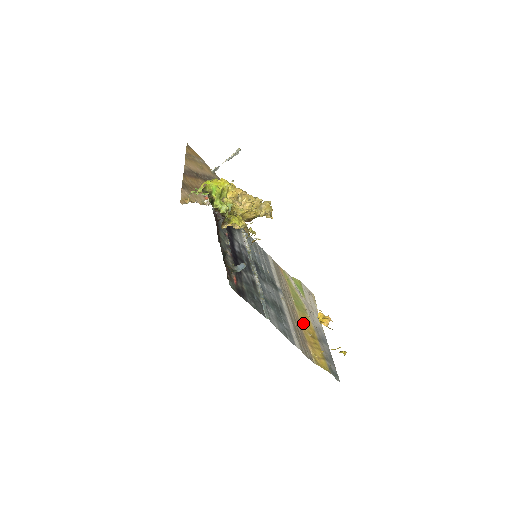
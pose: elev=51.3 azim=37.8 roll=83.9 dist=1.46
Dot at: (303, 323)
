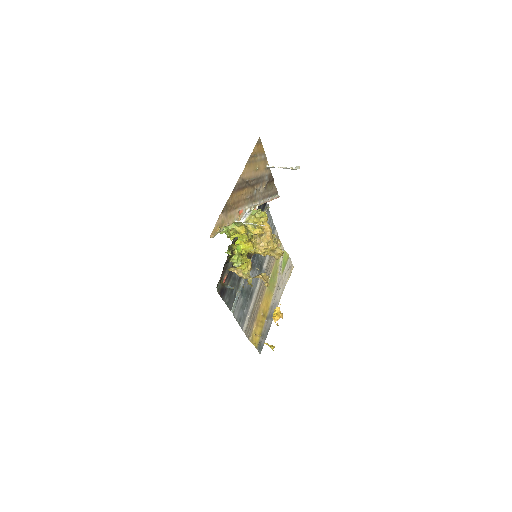
Dot at: (264, 301)
